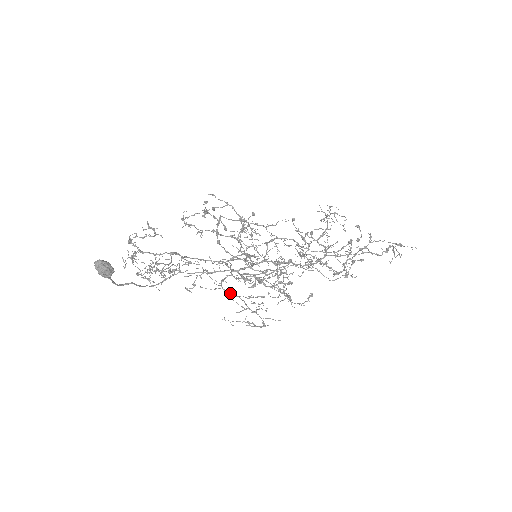
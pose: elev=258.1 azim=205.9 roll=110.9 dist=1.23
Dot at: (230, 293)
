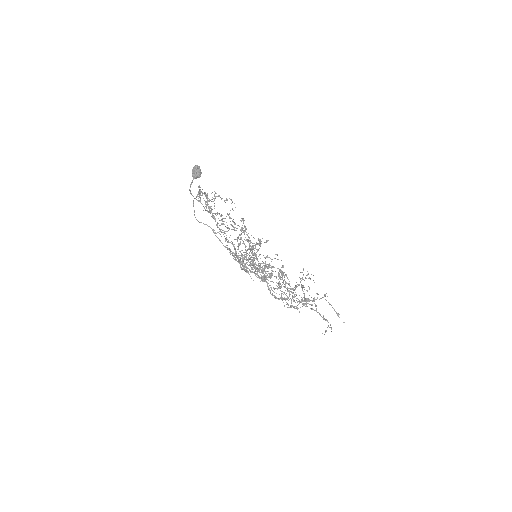
Dot at: occluded
